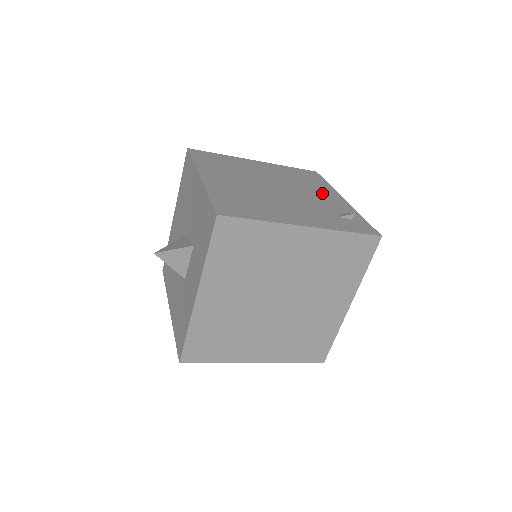
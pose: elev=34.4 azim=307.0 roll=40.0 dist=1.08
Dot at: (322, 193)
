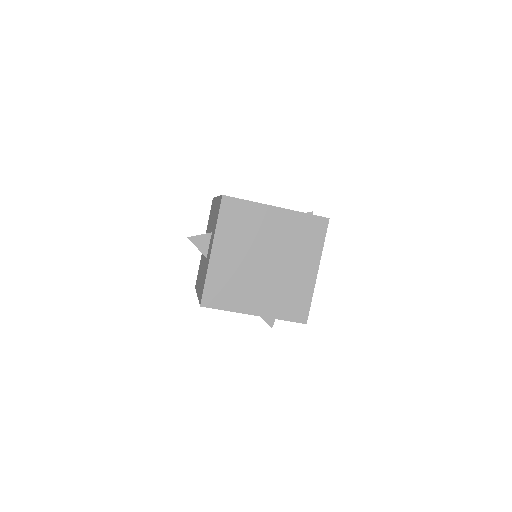
Dot at: occluded
